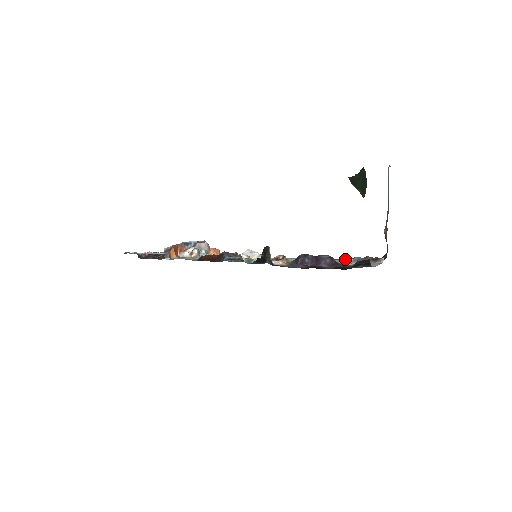
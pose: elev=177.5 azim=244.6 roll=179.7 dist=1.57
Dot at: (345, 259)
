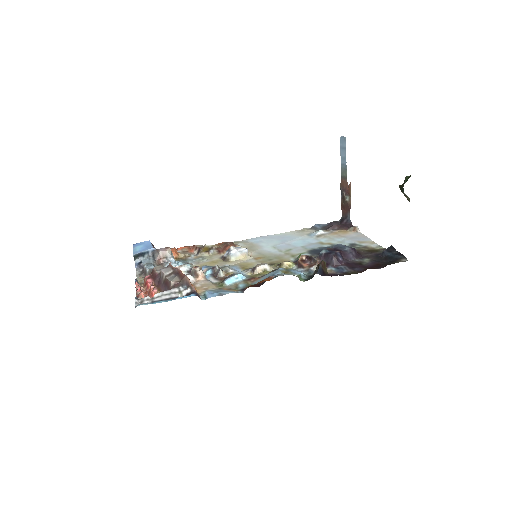
Dot at: (318, 232)
